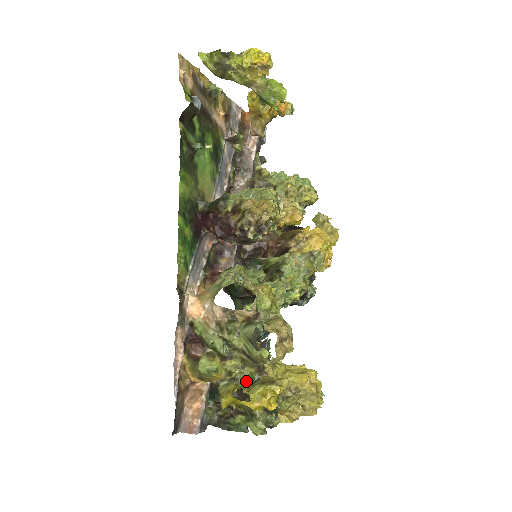
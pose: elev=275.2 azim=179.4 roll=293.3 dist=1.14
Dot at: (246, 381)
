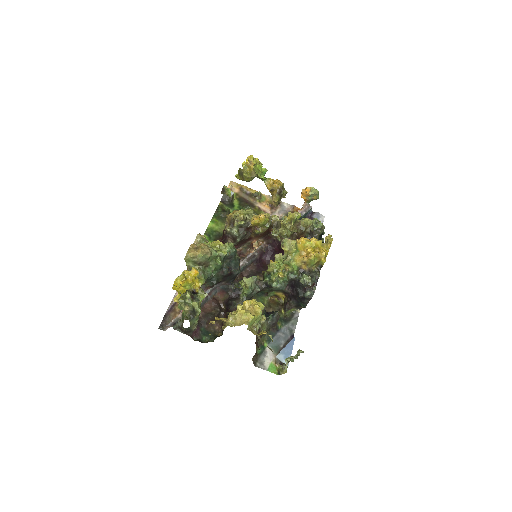
Dot at: occluded
